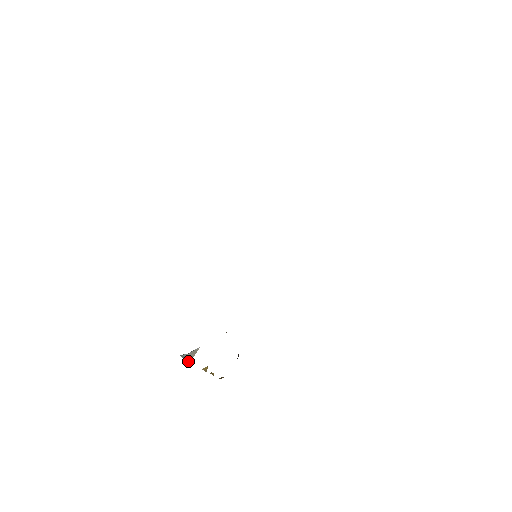
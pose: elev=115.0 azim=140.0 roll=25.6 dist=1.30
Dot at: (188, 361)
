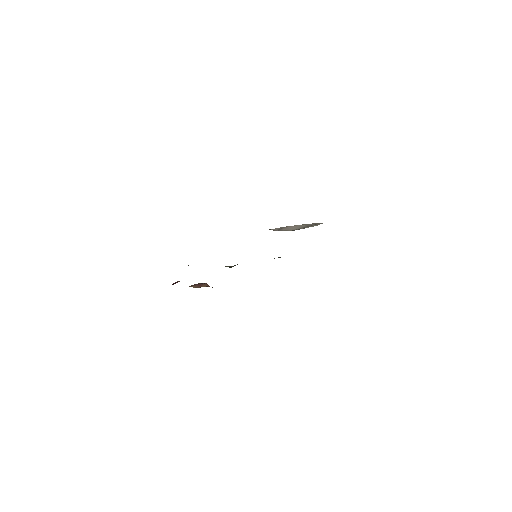
Dot at: occluded
